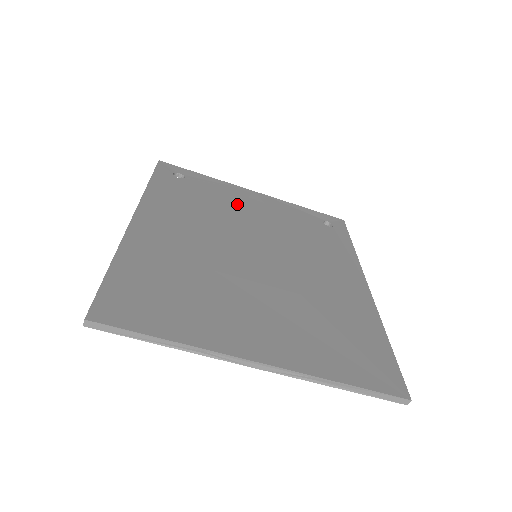
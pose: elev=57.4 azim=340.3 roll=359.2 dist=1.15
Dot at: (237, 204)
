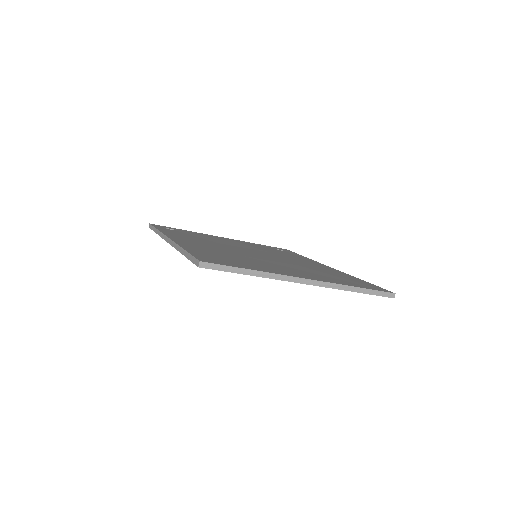
Dot at: (220, 240)
